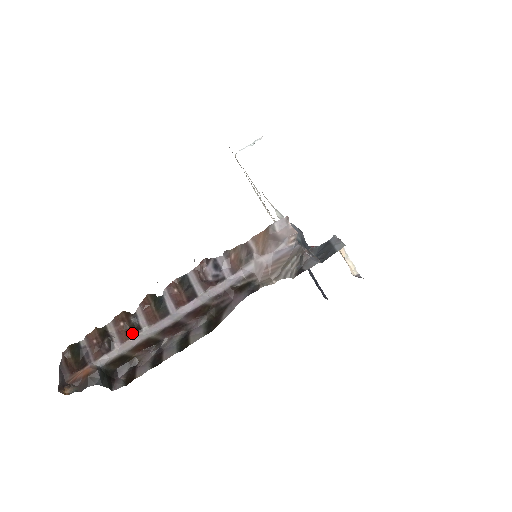
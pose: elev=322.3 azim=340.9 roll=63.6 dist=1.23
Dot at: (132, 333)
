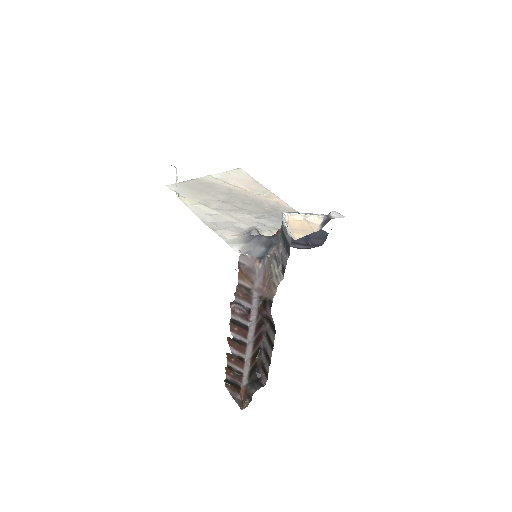
Dot at: (242, 361)
